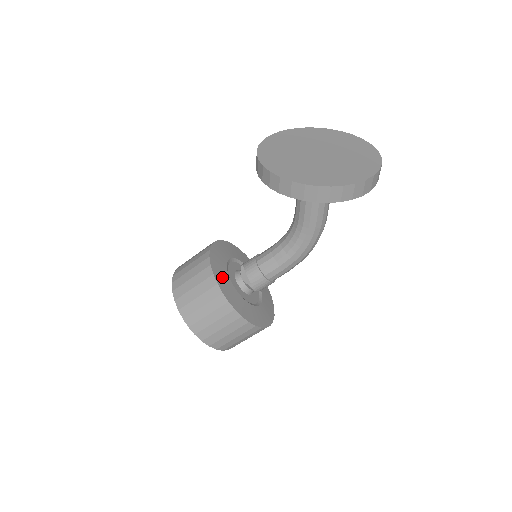
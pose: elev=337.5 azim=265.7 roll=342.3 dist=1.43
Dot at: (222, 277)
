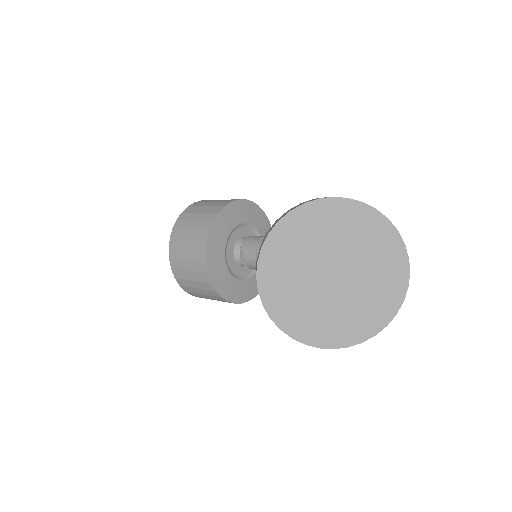
Dot at: (220, 277)
